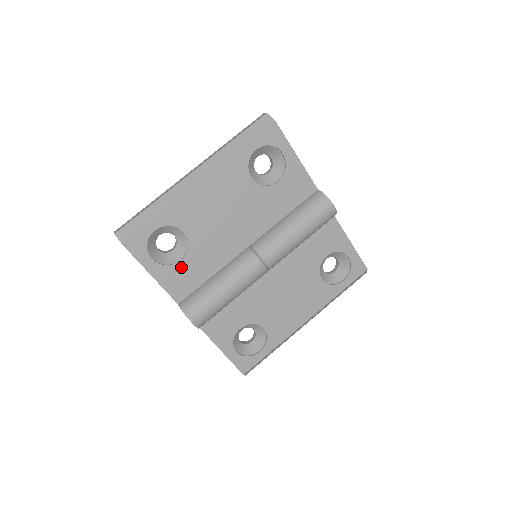
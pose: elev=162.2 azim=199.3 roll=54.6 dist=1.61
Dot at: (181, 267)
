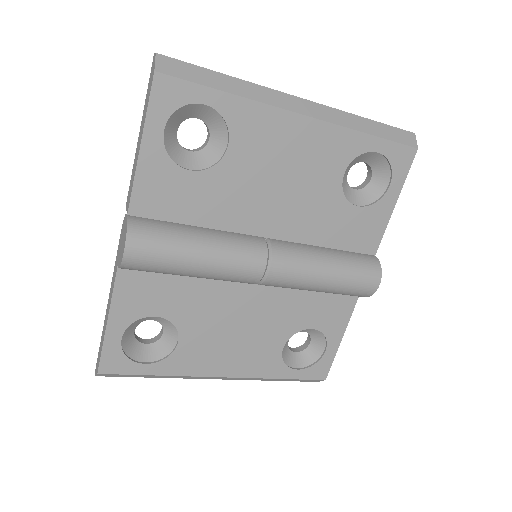
Dot at: (181, 178)
